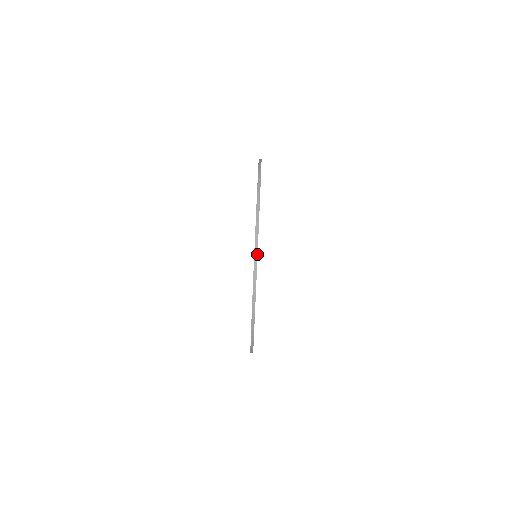
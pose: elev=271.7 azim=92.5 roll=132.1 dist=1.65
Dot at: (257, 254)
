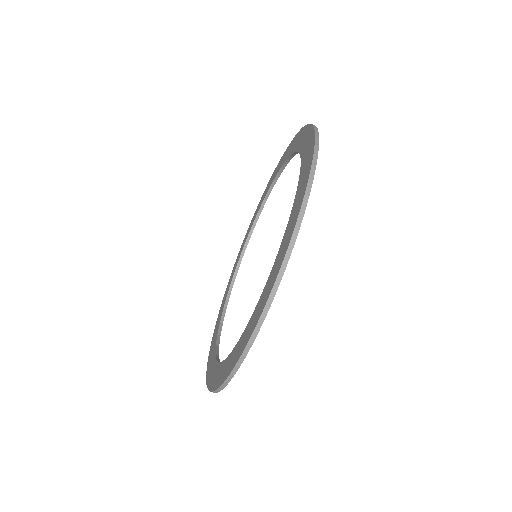
Dot at: occluded
